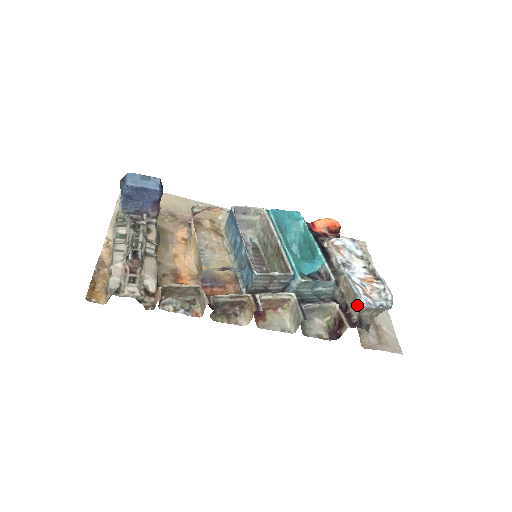
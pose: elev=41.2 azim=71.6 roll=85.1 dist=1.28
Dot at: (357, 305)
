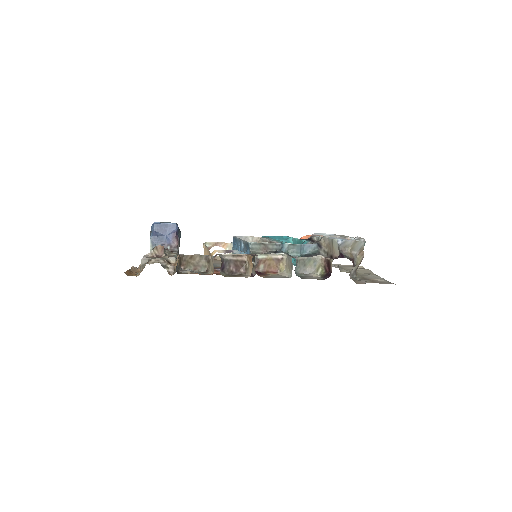
Dot at: (336, 246)
